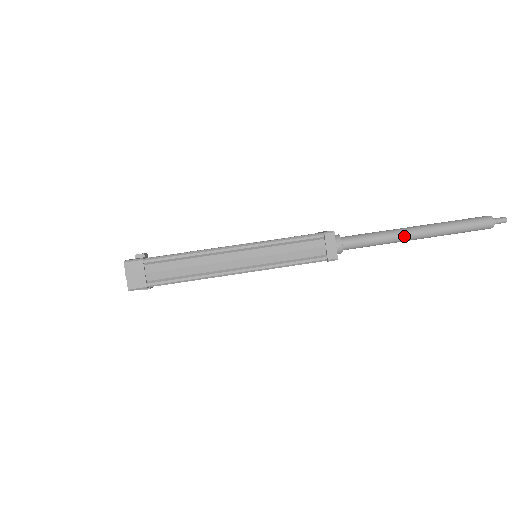
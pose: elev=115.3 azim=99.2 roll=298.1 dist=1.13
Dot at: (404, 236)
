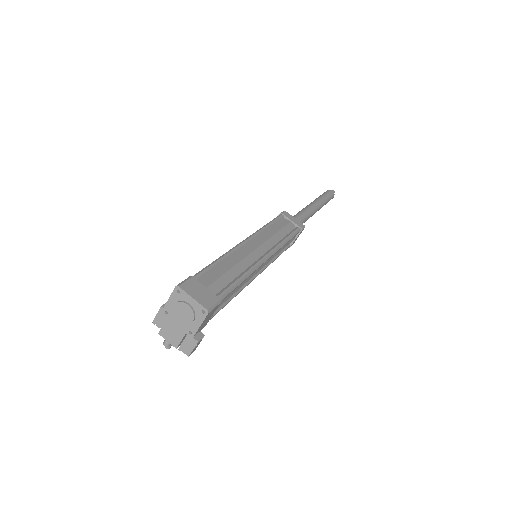
Dot at: (312, 208)
